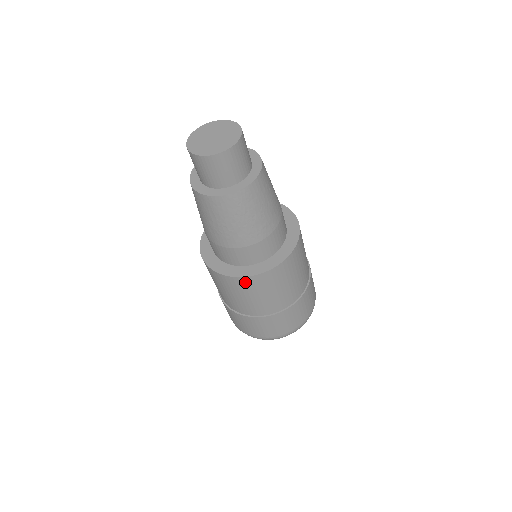
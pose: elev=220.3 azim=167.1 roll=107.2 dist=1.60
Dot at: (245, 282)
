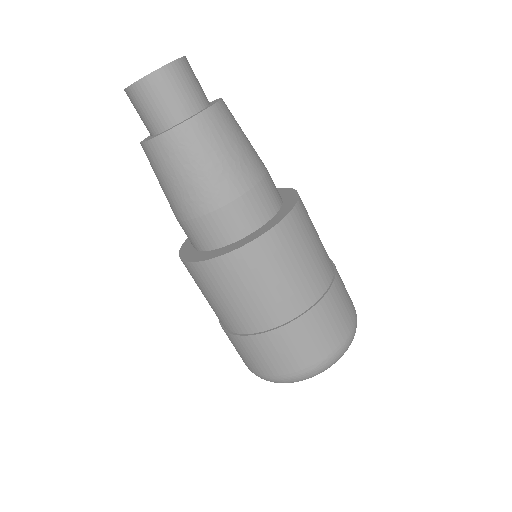
Dot at: (288, 229)
